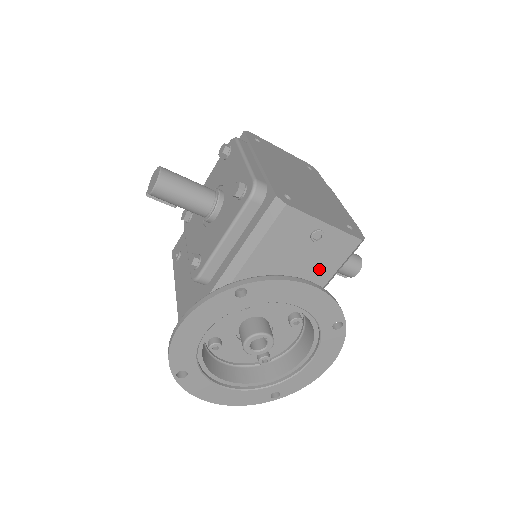
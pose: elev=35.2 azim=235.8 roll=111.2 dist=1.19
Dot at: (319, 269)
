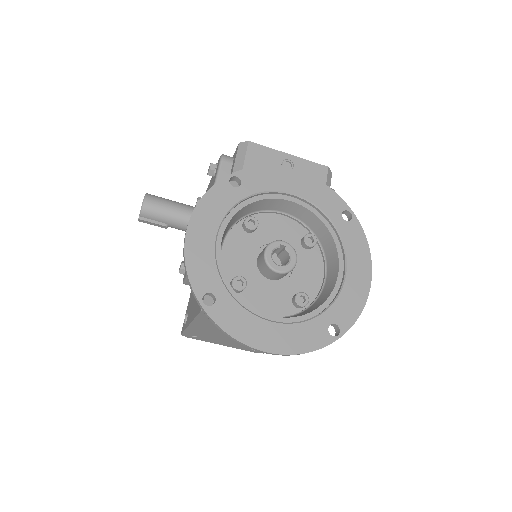
Dot at: occluded
